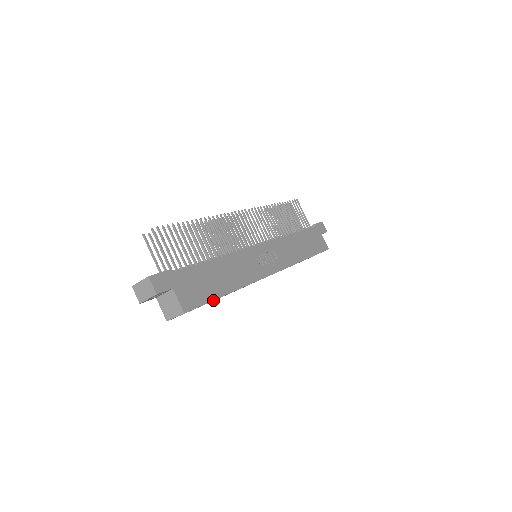
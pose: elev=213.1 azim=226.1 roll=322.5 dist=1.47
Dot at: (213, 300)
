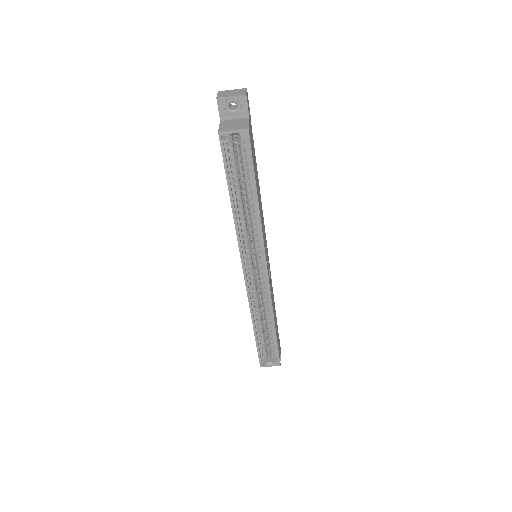
Dot at: (233, 200)
